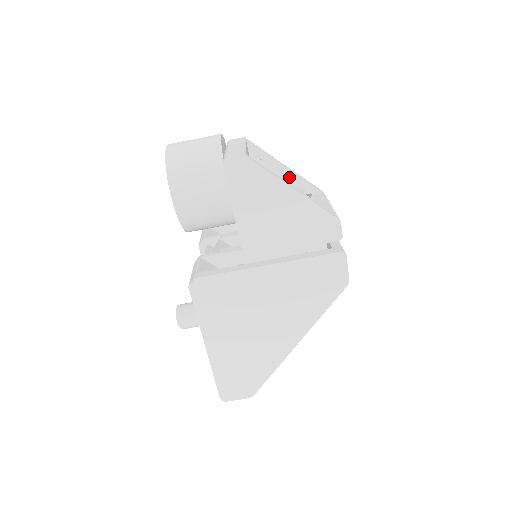
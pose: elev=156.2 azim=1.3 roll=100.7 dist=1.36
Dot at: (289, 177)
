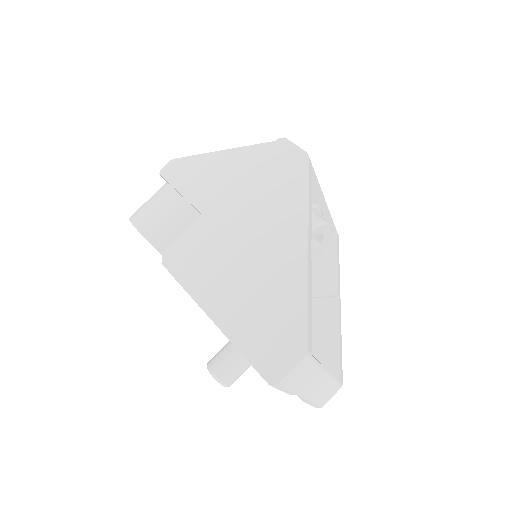
Dot at: occluded
